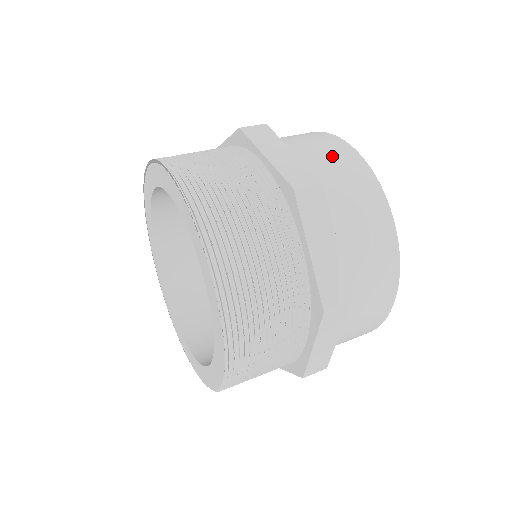
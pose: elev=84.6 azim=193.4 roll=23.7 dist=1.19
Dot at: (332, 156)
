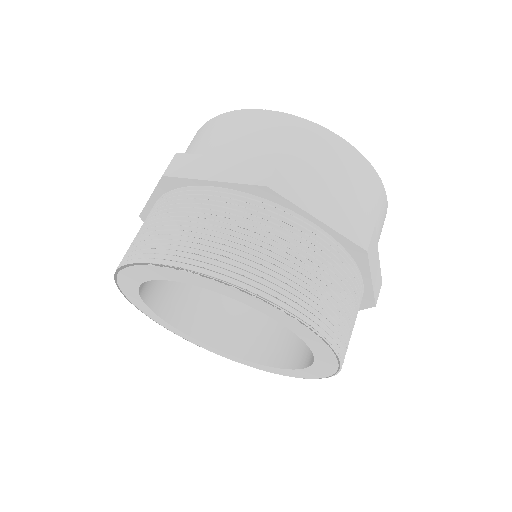
Dot at: (345, 169)
